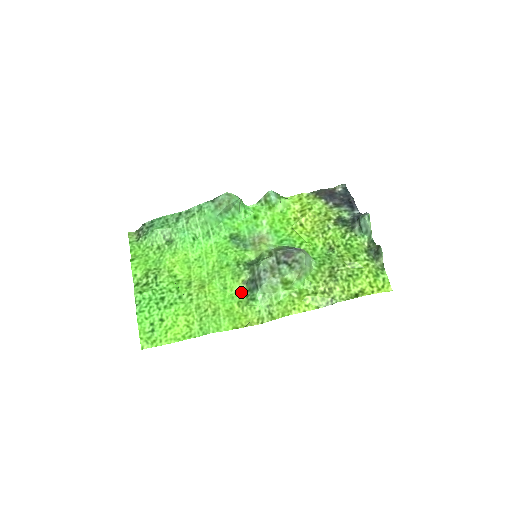
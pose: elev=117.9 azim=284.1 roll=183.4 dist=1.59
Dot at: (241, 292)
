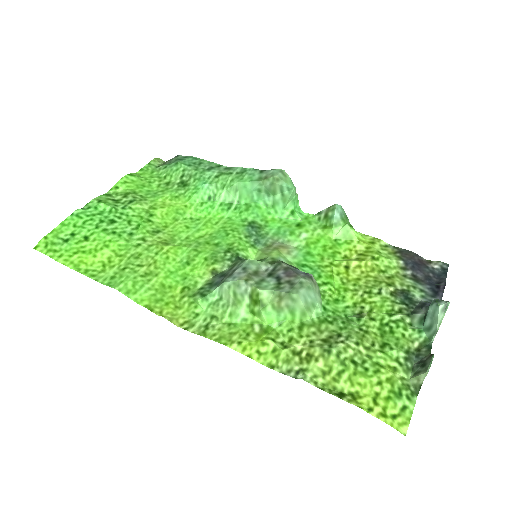
Dot at: (200, 280)
